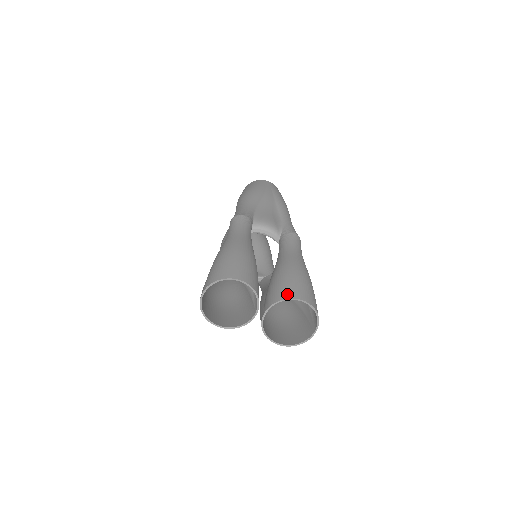
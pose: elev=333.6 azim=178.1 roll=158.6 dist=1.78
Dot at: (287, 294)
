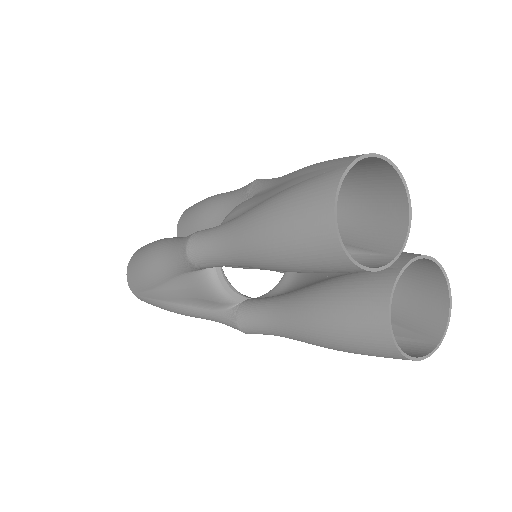
Dot at: occluded
